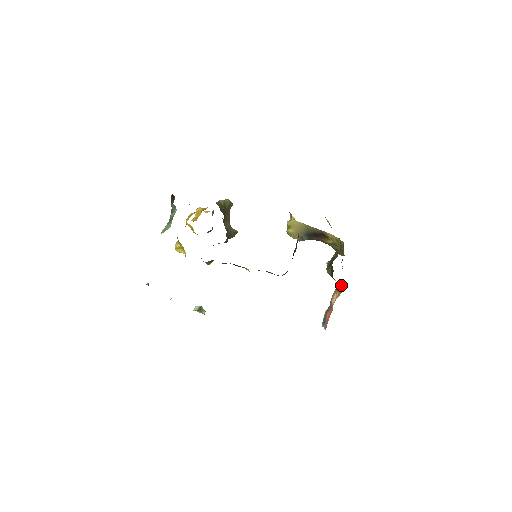
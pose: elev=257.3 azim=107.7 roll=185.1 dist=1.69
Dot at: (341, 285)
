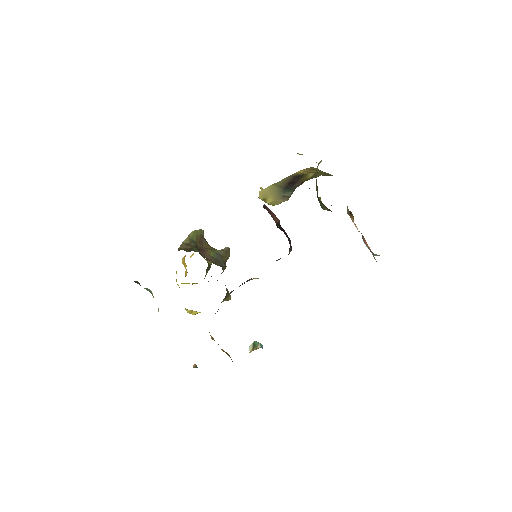
Dot at: occluded
